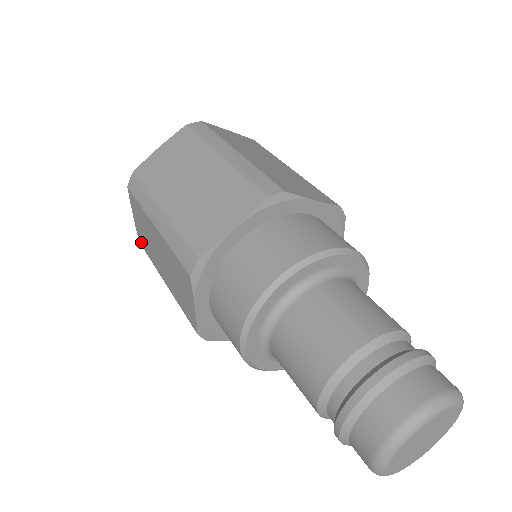
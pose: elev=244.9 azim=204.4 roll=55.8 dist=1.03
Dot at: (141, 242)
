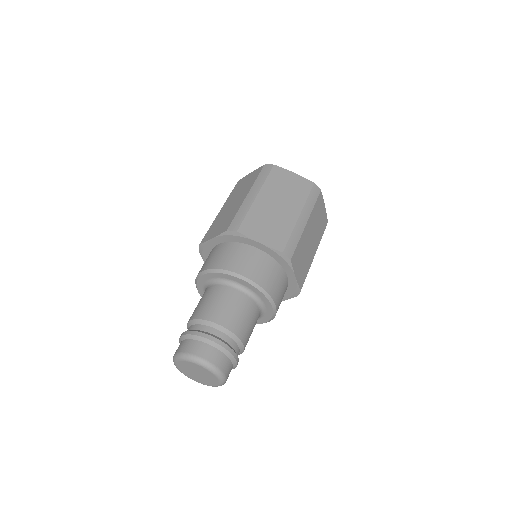
Dot at: occluded
